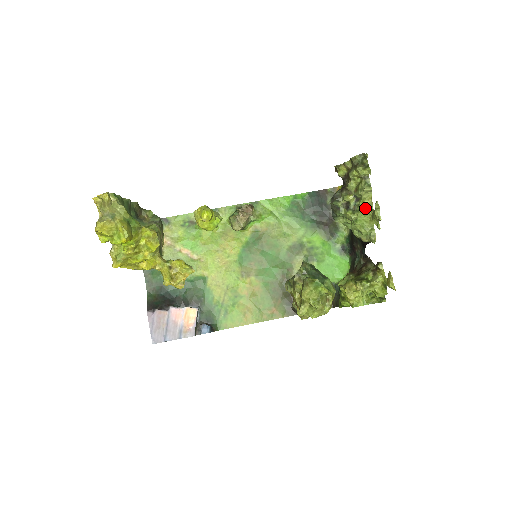
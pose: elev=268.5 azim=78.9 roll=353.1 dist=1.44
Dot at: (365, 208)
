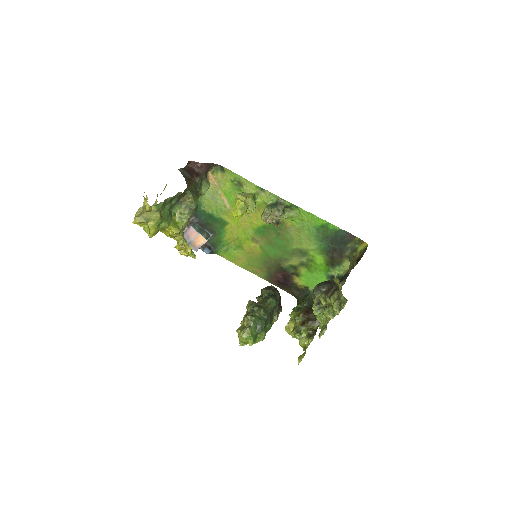
Dot at: (324, 317)
